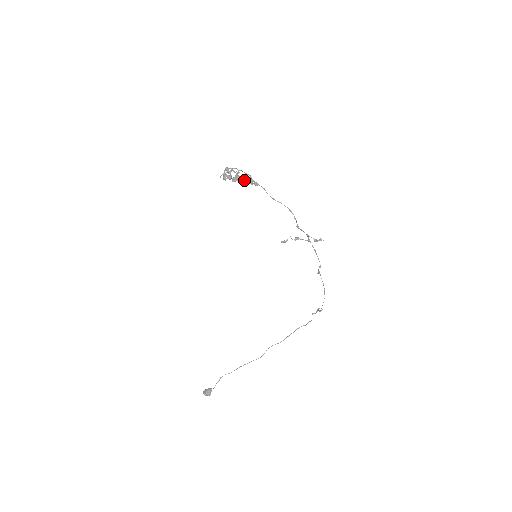
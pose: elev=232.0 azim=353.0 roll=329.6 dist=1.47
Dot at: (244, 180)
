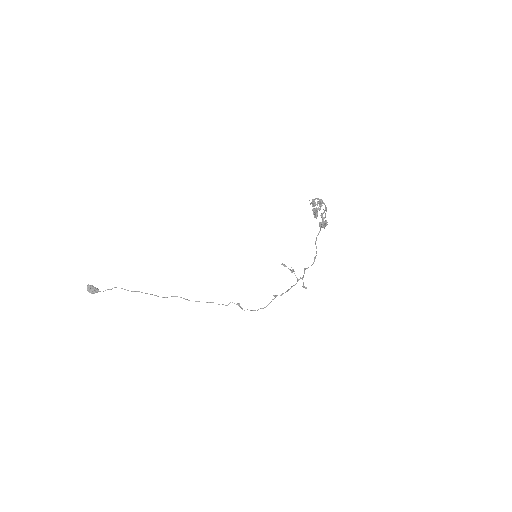
Dot at: (324, 223)
